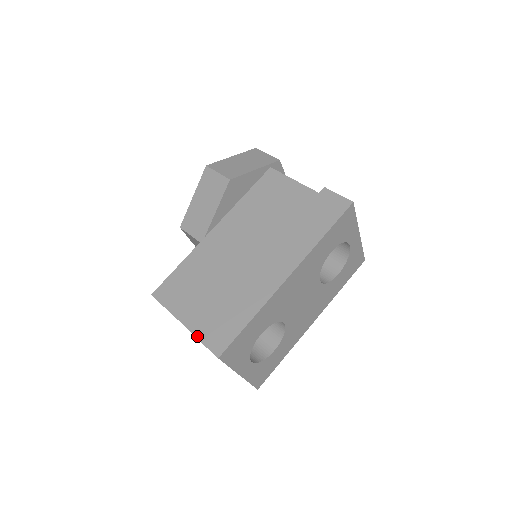
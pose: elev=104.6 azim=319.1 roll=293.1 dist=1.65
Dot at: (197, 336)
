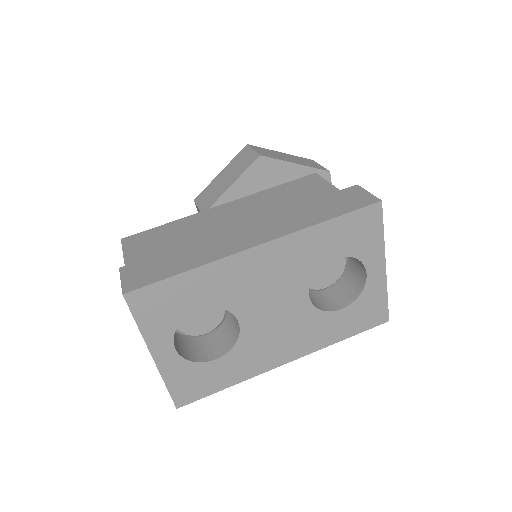
Dot at: (122, 270)
